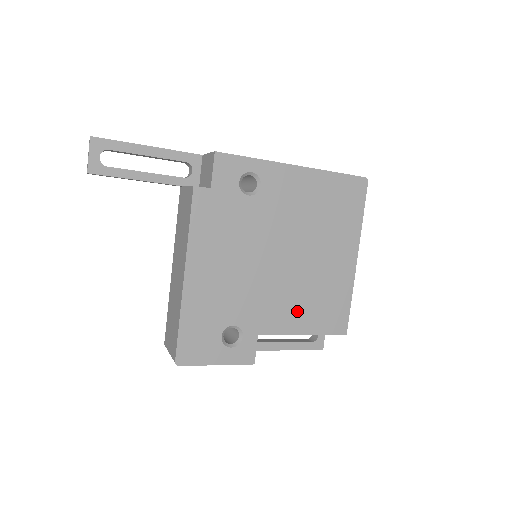
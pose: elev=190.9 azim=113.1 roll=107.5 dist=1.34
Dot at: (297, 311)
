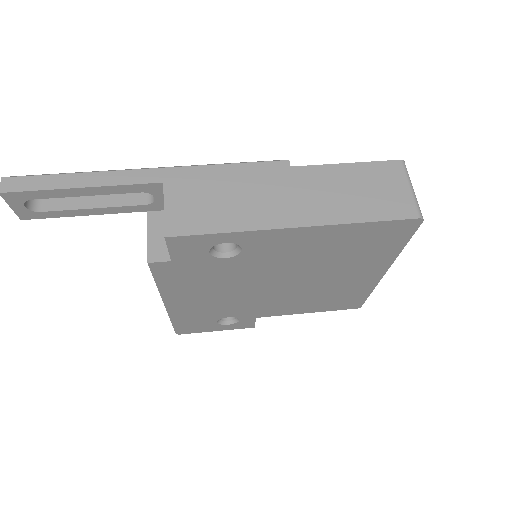
Dot at: (300, 305)
